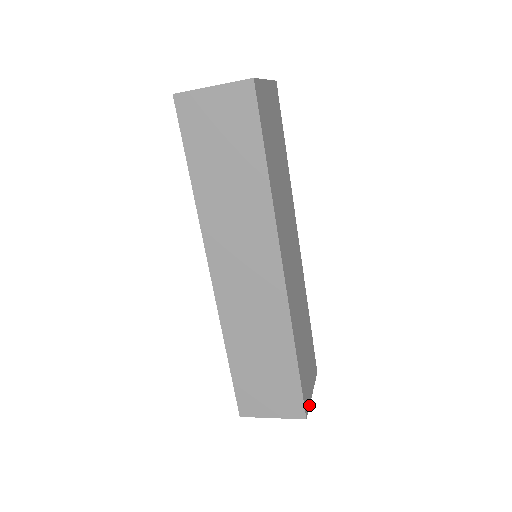
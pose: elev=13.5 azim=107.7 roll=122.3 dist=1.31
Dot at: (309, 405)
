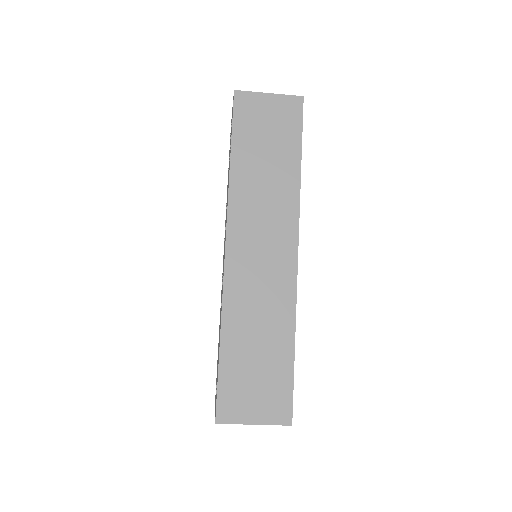
Dot at: occluded
